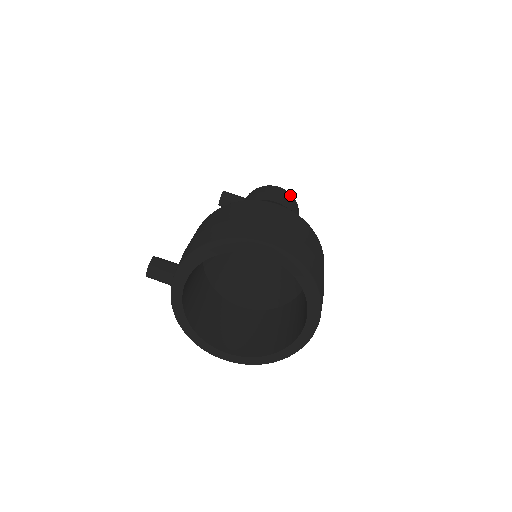
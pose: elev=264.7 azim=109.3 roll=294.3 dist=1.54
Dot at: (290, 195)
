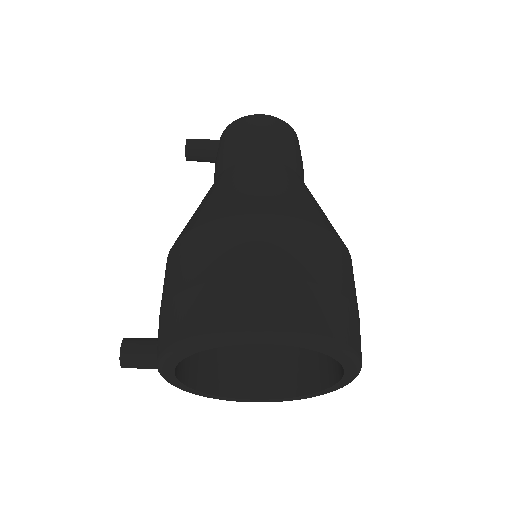
Dot at: (280, 124)
